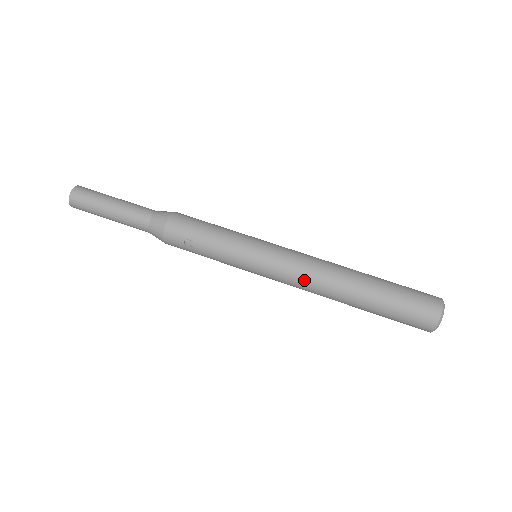
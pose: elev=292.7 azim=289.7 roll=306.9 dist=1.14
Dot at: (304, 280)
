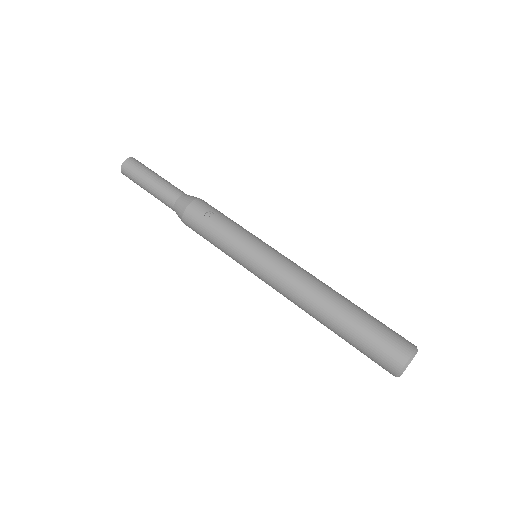
Dot at: (298, 275)
